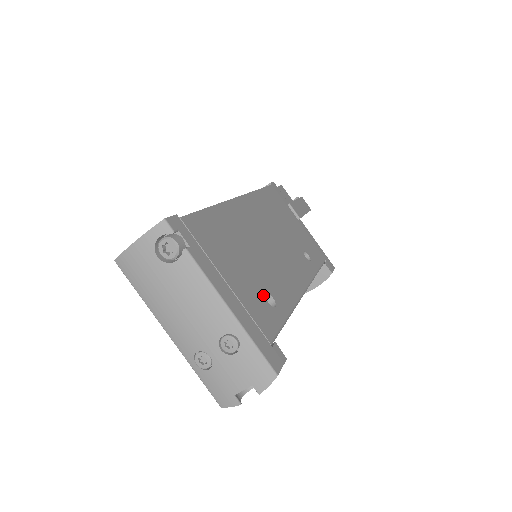
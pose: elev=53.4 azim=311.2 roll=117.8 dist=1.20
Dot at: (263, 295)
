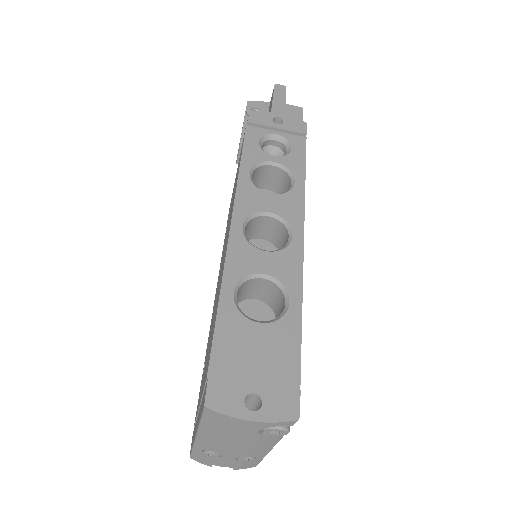
Dot at: occluded
